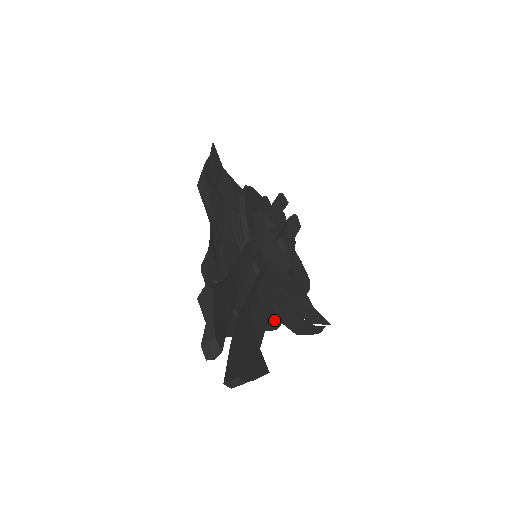
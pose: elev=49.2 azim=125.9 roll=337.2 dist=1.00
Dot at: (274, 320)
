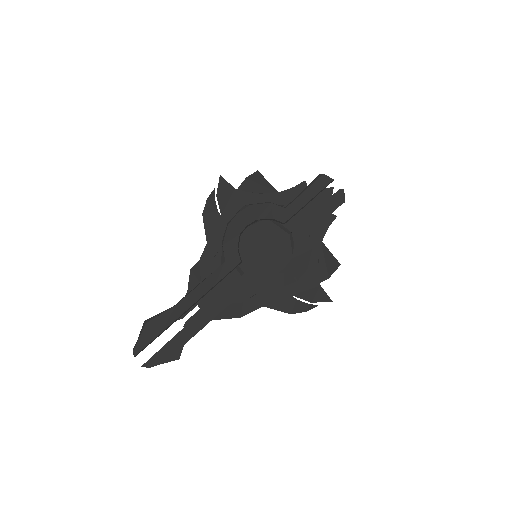
Dot at: (247, 309)
